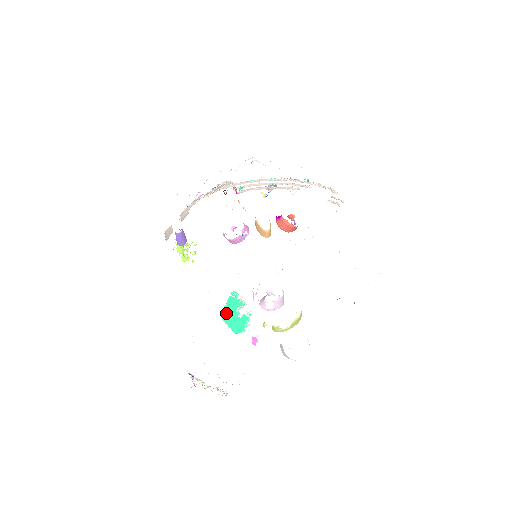
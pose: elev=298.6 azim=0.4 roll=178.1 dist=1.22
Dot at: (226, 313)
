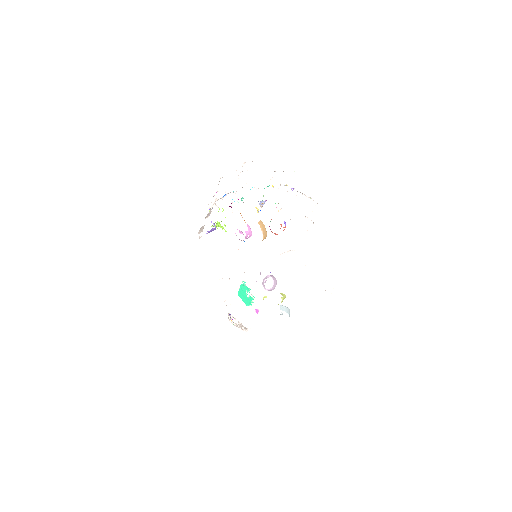
Dot at: (240, 293)
